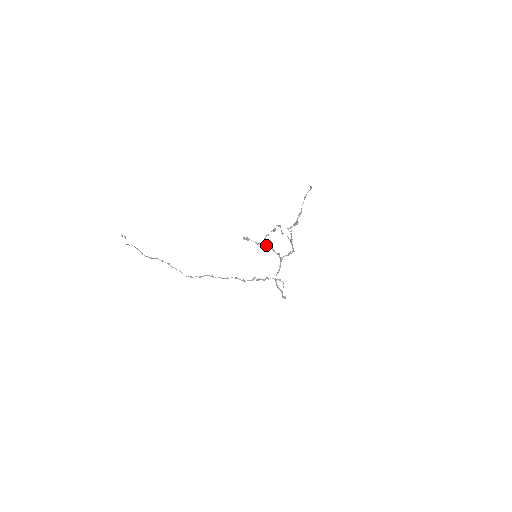
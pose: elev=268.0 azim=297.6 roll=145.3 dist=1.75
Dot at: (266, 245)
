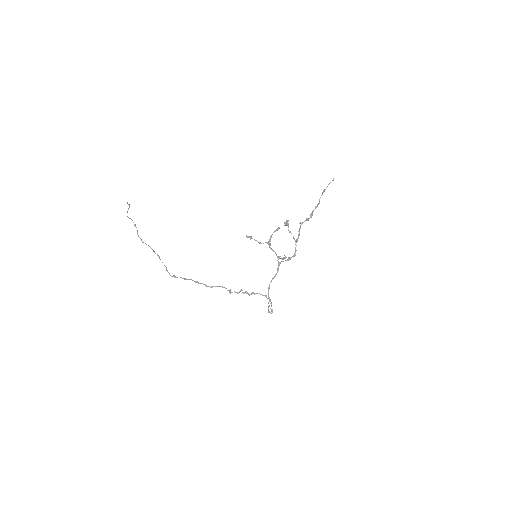
Dot at: occluded
